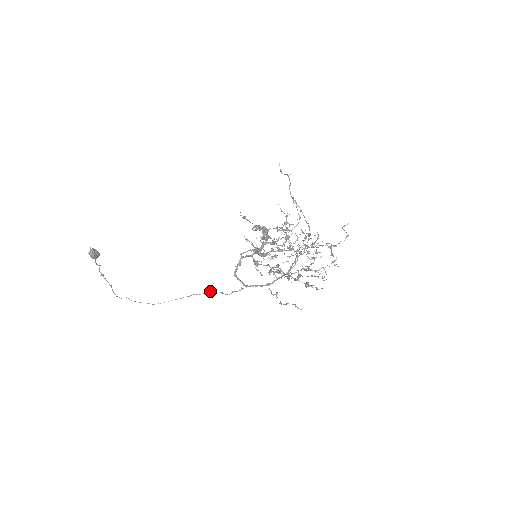
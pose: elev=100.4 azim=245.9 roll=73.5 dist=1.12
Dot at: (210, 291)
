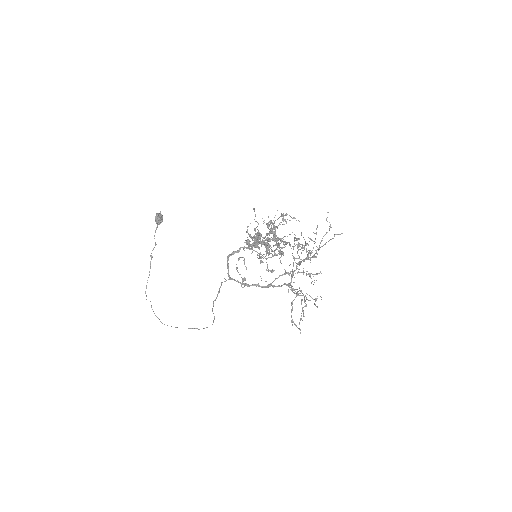
Dot at: occluded
